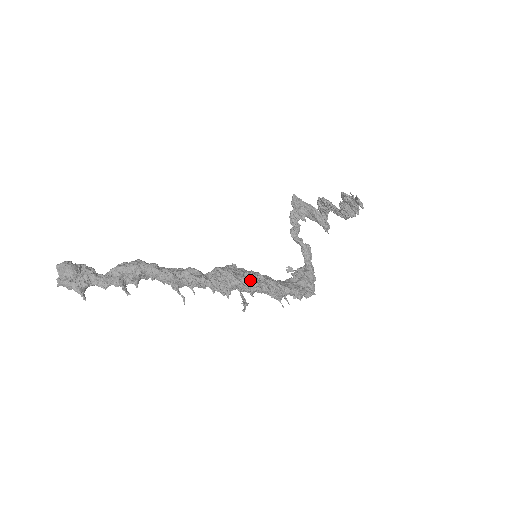
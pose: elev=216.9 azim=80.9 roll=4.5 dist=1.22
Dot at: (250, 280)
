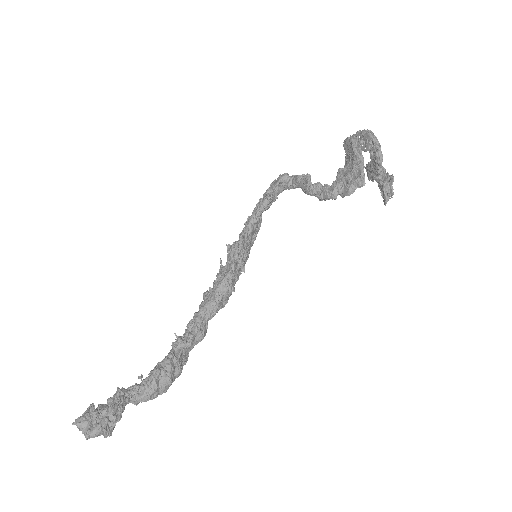
Dot at: (234, 285)
